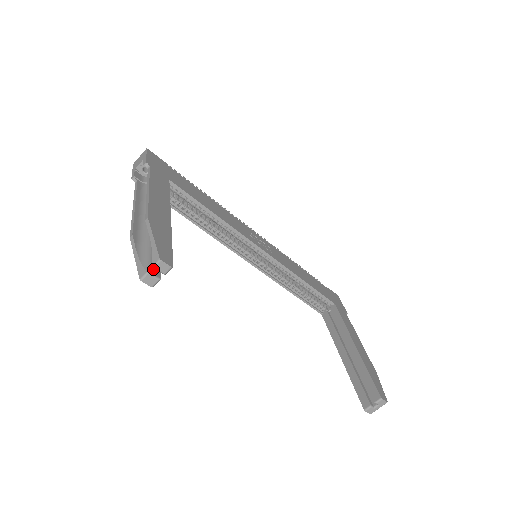
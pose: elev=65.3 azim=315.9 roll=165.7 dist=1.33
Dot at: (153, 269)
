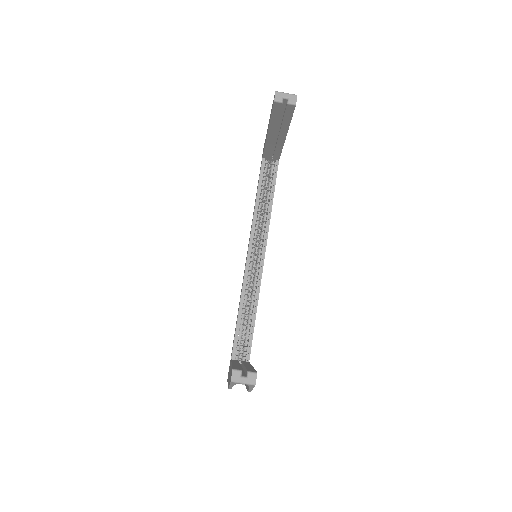
Dot at: (288, 94)
